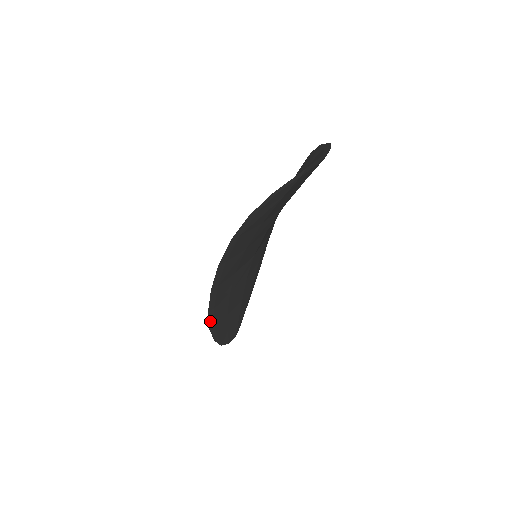
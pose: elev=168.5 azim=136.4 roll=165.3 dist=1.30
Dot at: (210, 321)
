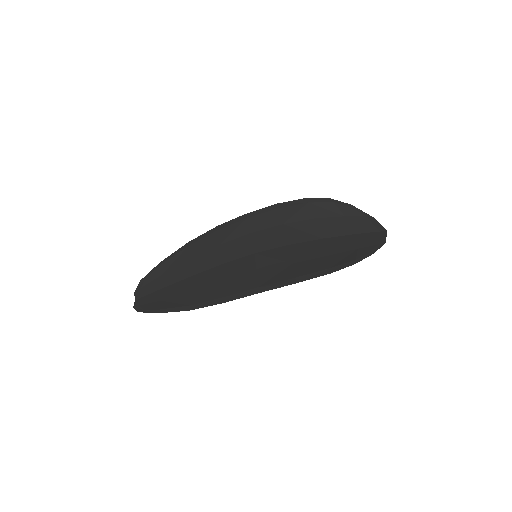
Dot at: (204, 306)
